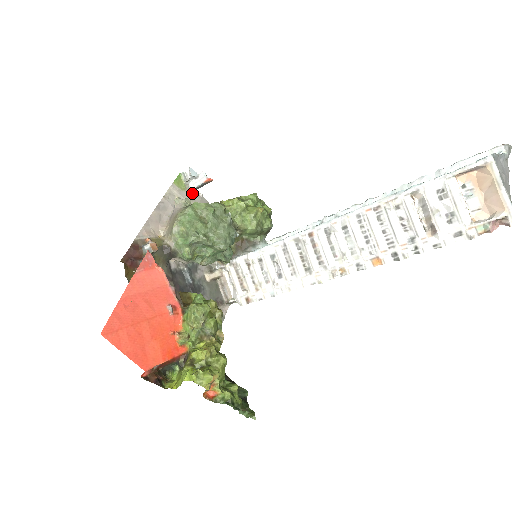
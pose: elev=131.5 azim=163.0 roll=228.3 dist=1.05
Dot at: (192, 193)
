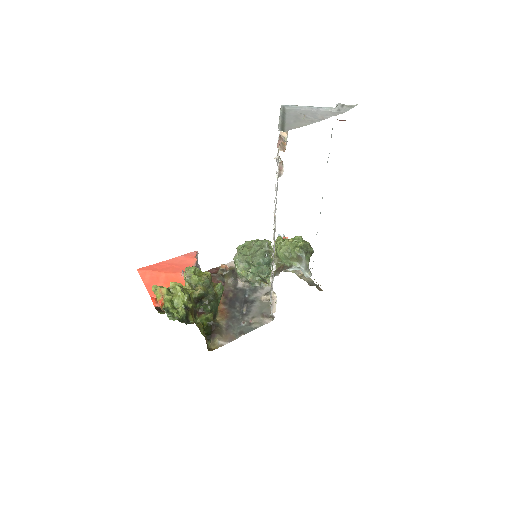
Dot at: occluded
